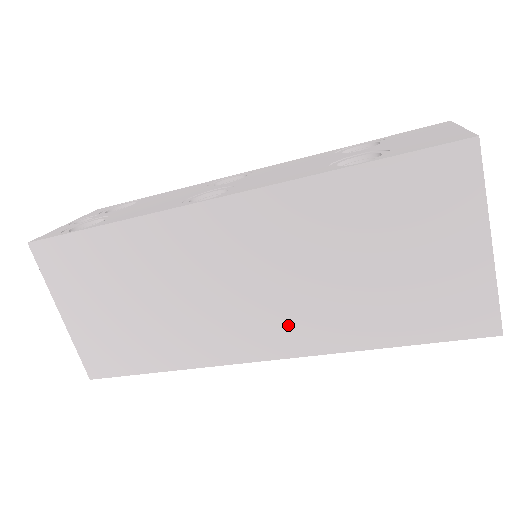
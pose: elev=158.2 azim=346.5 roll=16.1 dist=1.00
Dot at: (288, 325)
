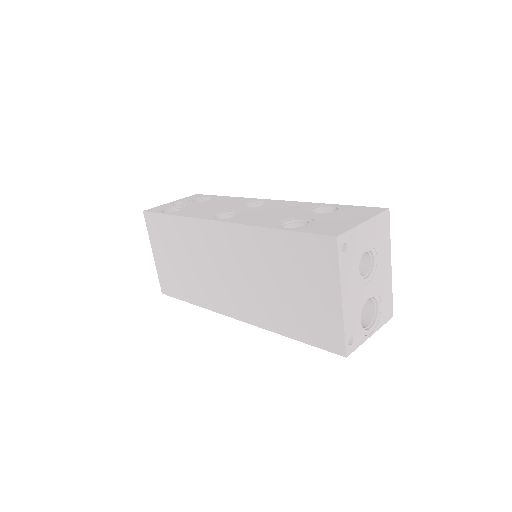
Dot at: (247, 304)
